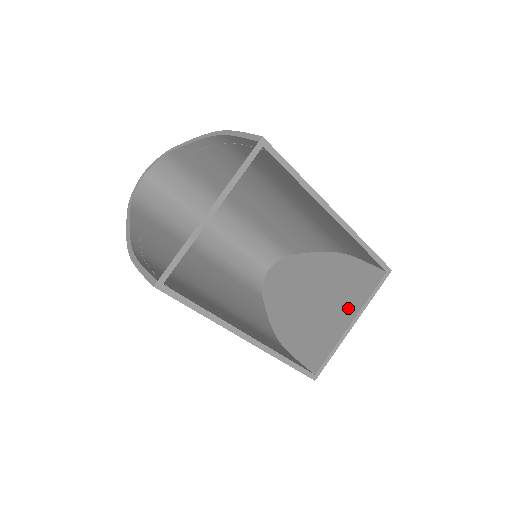
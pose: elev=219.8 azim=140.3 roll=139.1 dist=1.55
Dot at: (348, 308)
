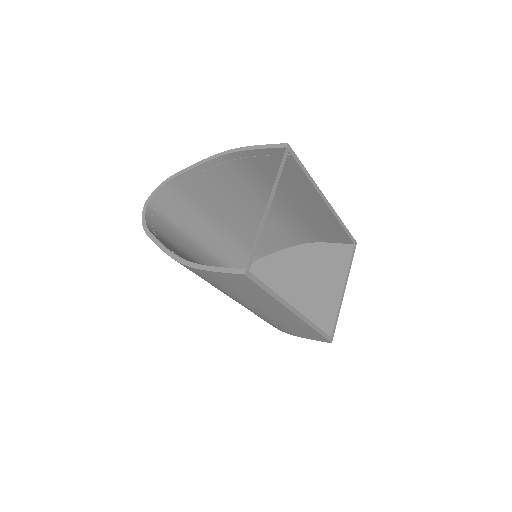
Dot at: (335, 280)
